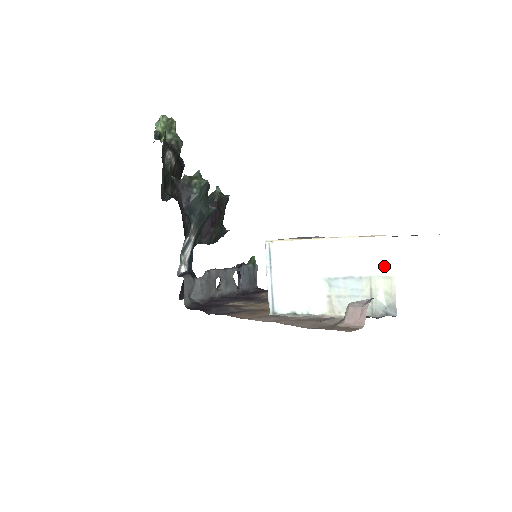
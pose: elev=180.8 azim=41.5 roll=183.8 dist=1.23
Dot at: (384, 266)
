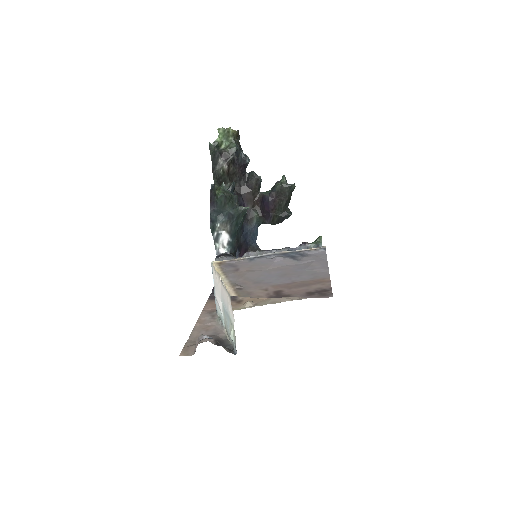
Dot at: (232, 316)
